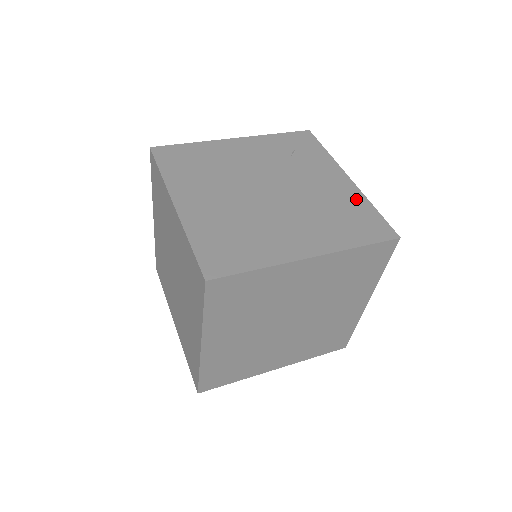
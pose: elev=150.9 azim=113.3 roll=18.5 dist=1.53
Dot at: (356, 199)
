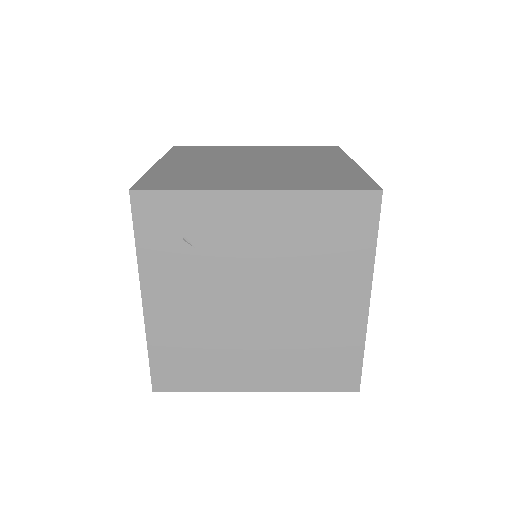
Dot at: occluded
